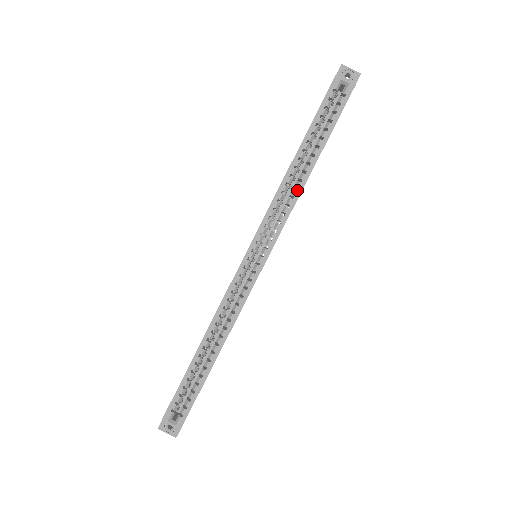
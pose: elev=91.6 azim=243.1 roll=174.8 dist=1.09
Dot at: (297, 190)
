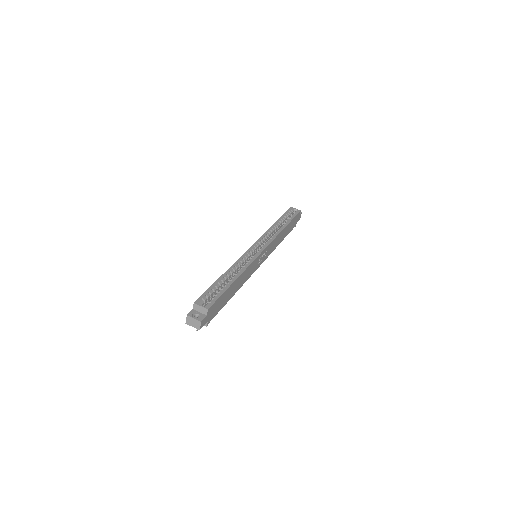
Dot at: (278, 231)
